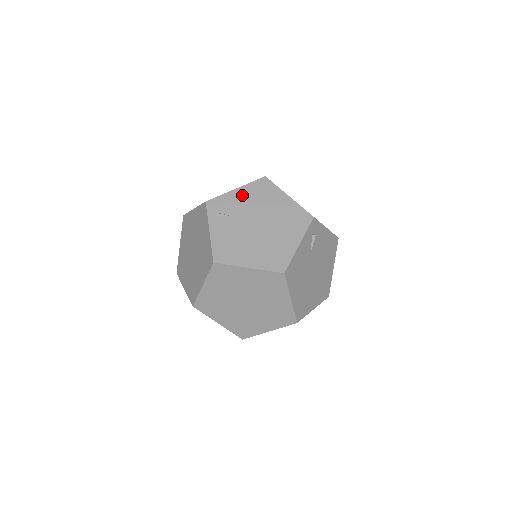
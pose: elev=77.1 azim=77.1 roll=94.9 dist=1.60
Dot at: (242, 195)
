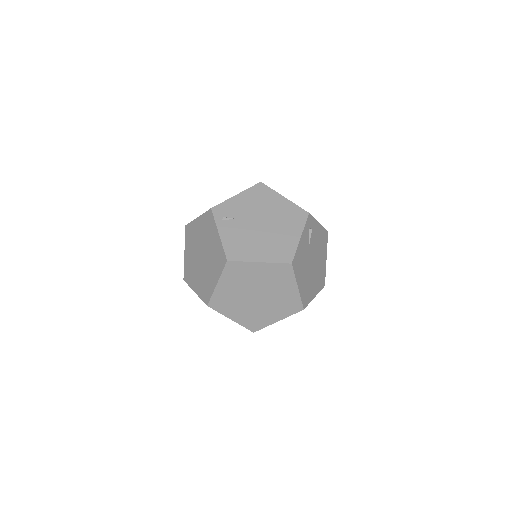
Dot at: (243, 200)
